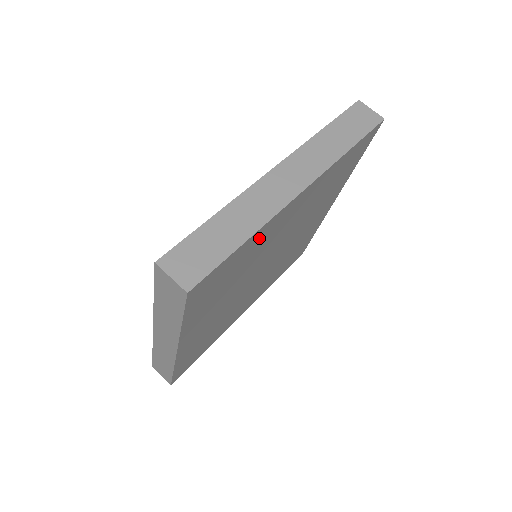
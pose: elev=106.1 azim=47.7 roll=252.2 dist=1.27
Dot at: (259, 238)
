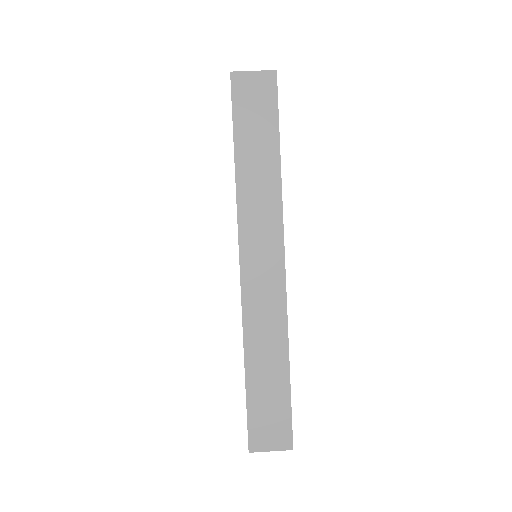
Dot at: occluded
